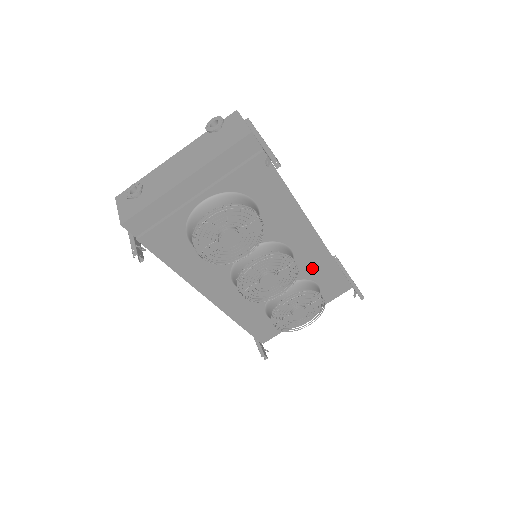
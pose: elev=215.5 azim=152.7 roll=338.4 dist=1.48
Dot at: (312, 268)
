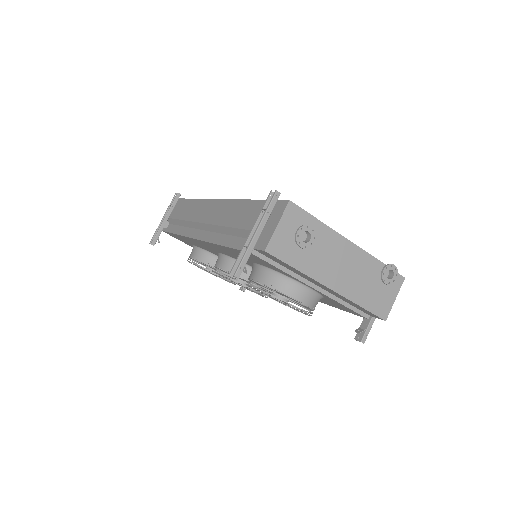
Dot at: occluded
